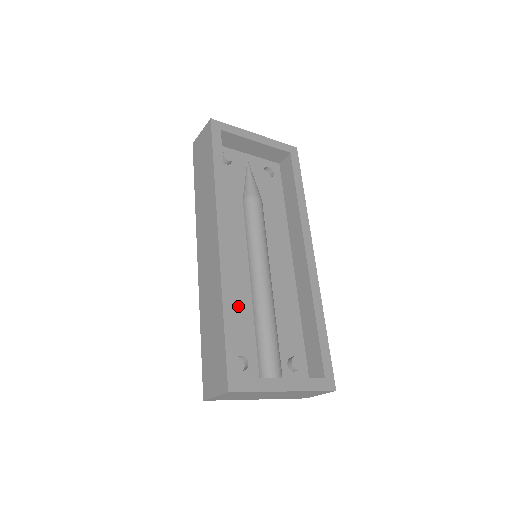
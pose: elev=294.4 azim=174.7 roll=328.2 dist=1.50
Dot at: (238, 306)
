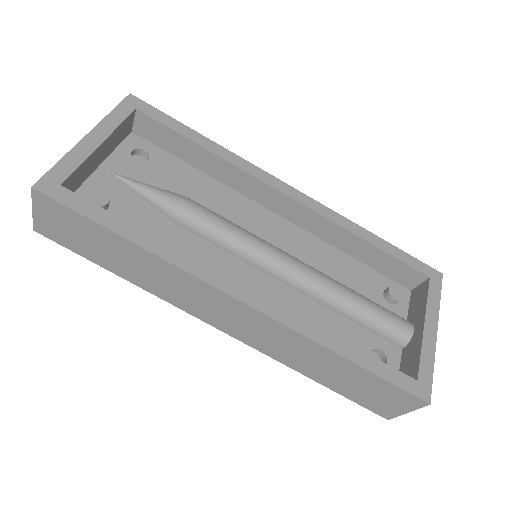
Dot at: (315, 322)
